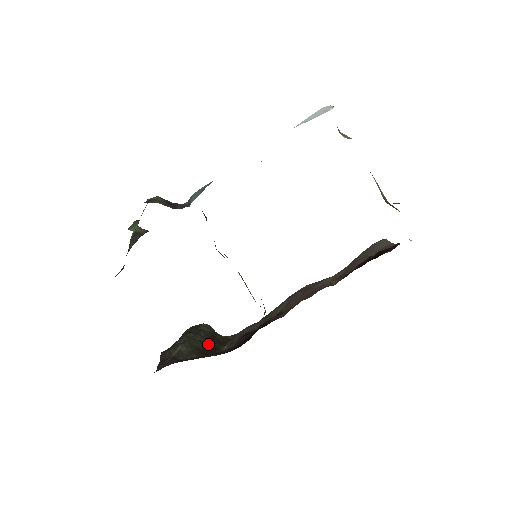
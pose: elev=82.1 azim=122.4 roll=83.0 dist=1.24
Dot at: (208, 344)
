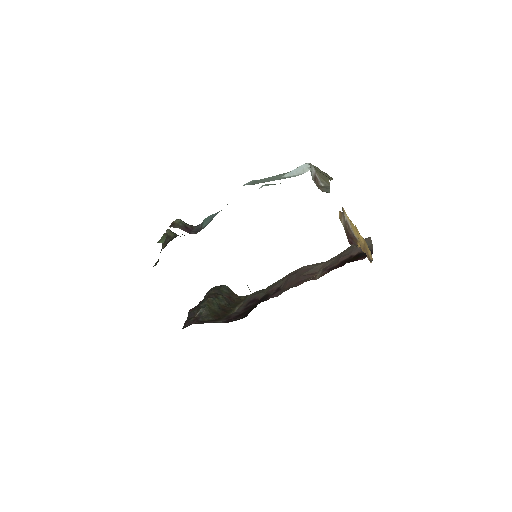
Dot at: (223, 306)
